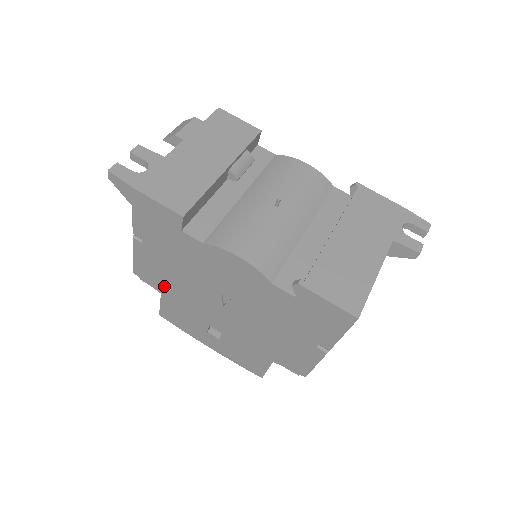
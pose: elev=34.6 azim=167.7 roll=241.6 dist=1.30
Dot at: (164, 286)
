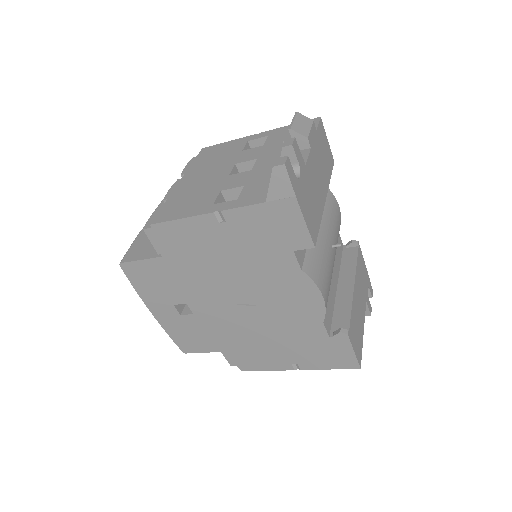
Dot at: (181, 256)
